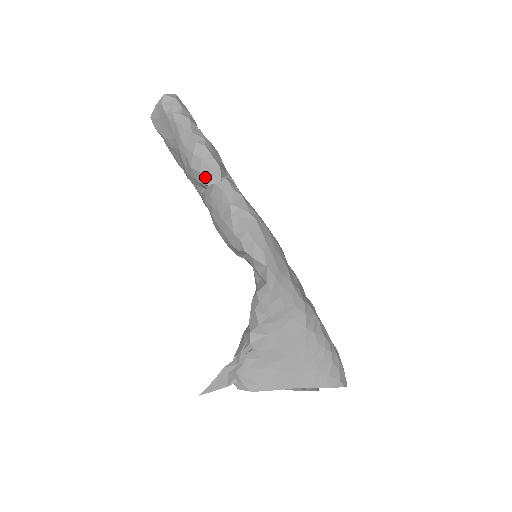
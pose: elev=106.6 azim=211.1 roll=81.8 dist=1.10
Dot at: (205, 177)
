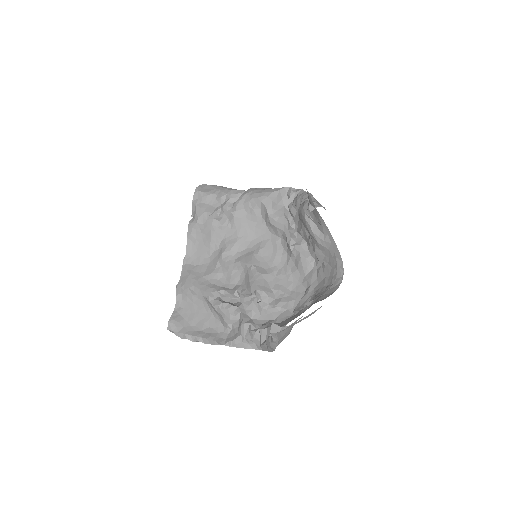
Dot at: (242, 190)
